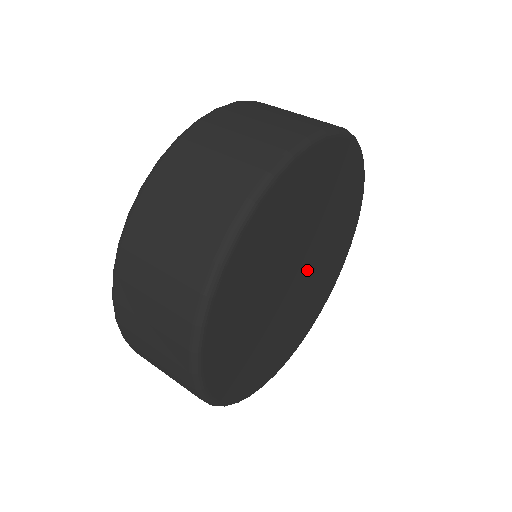
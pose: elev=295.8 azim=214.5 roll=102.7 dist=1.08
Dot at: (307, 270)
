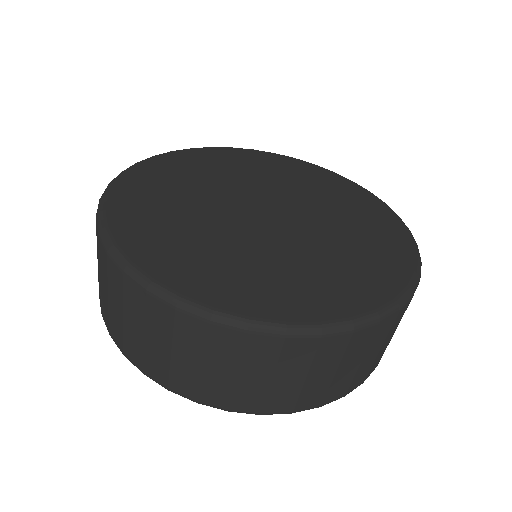
Dot at: (290, 220)
